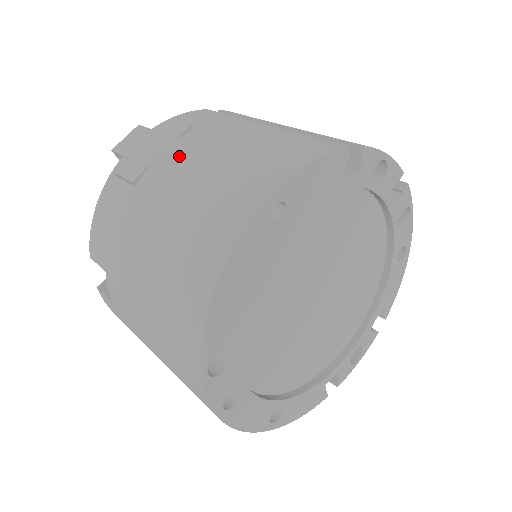
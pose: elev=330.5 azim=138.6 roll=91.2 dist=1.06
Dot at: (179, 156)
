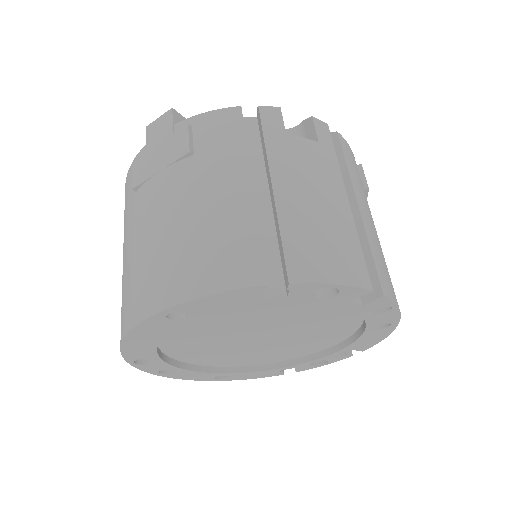
Dot at: (162, 190)
